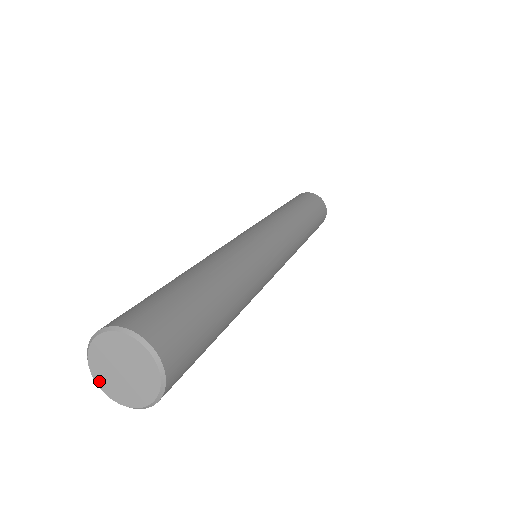
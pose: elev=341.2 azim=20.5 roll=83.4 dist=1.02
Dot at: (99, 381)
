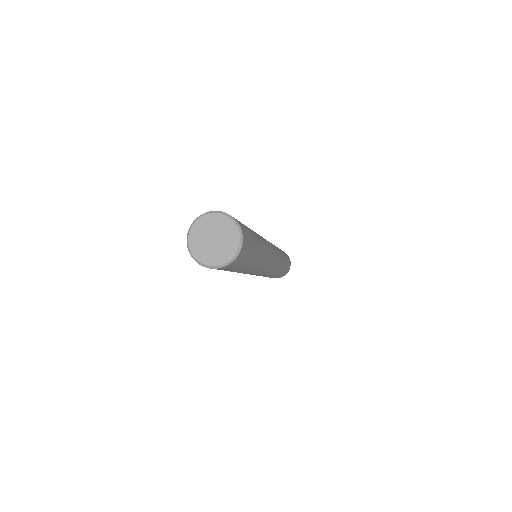
Dot at: (203, 260)
